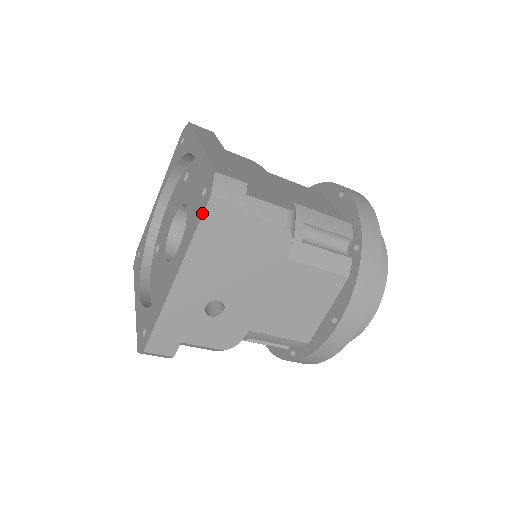
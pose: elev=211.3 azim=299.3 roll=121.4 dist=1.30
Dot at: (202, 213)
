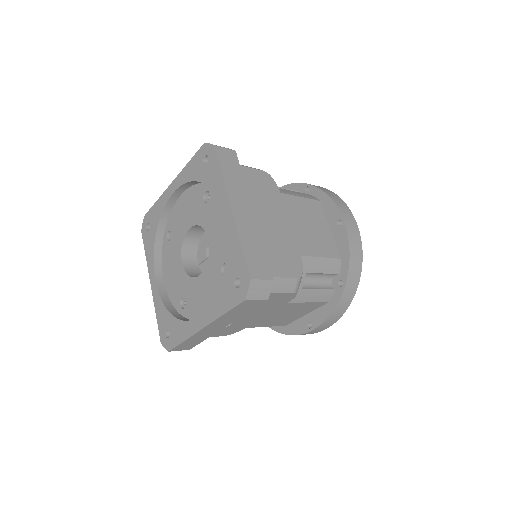
Dot at: (235, 305)
